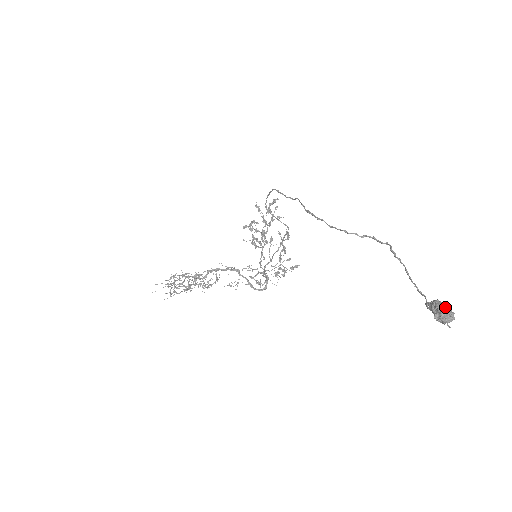
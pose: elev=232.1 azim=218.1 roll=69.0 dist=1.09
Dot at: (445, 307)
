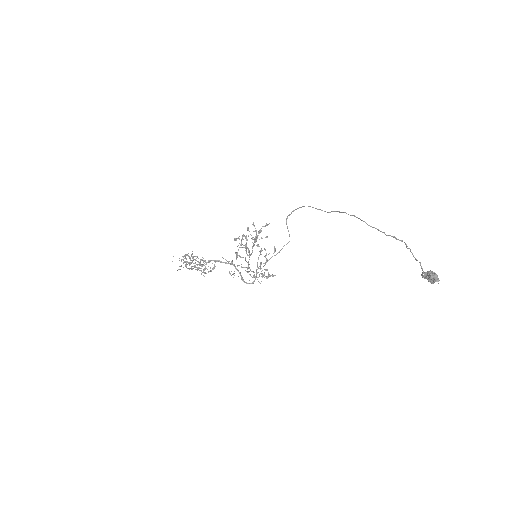
Dot at: (436, 274)
